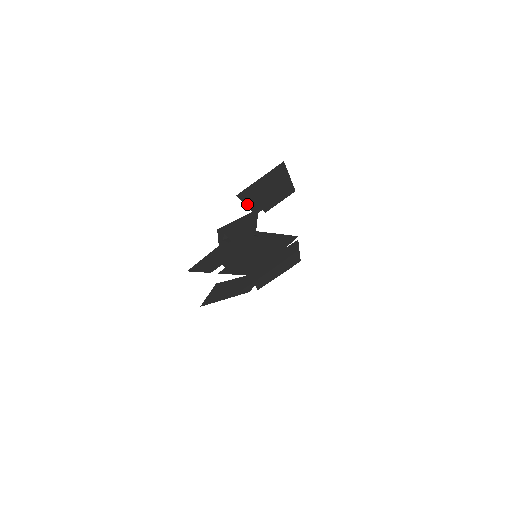
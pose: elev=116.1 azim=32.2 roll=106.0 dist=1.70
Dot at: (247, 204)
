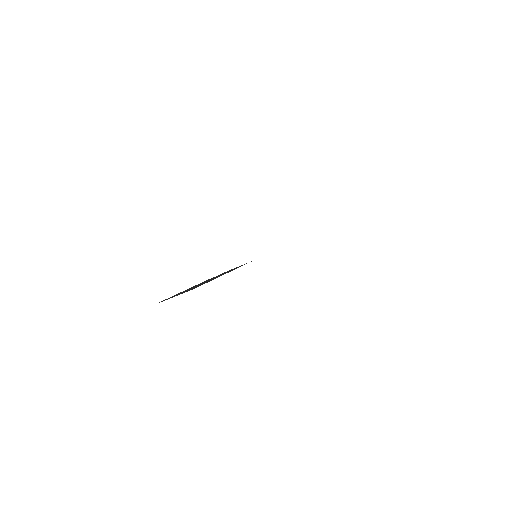
Dot at: occluded
